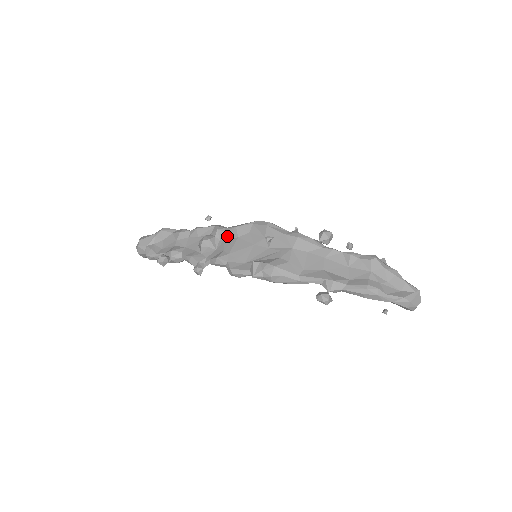
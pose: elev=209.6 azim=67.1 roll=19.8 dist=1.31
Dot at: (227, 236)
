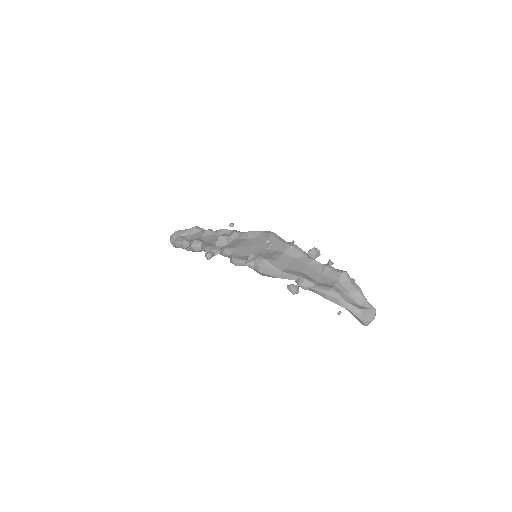
Dot at: (240, 237)
